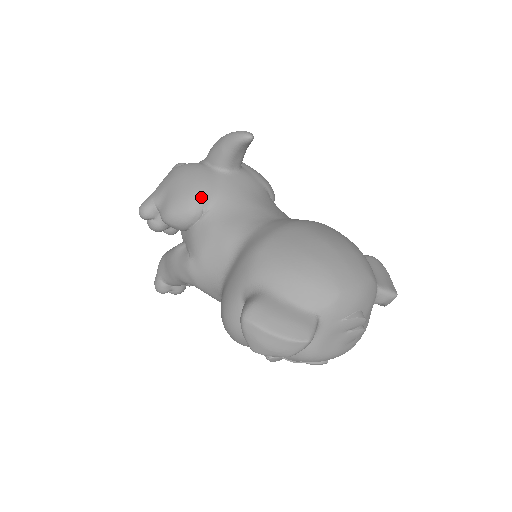
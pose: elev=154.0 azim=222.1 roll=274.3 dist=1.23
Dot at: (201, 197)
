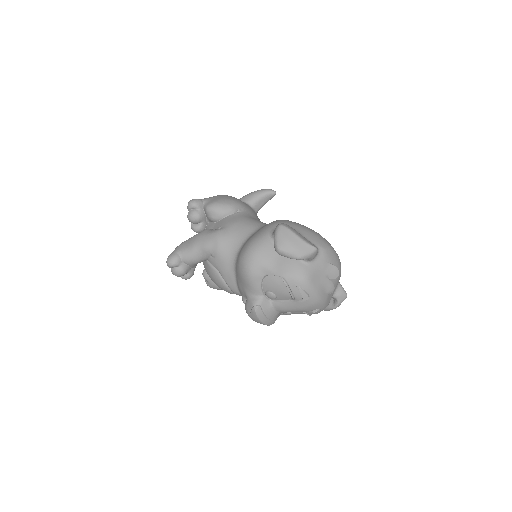
Dot at: (239, 203)
